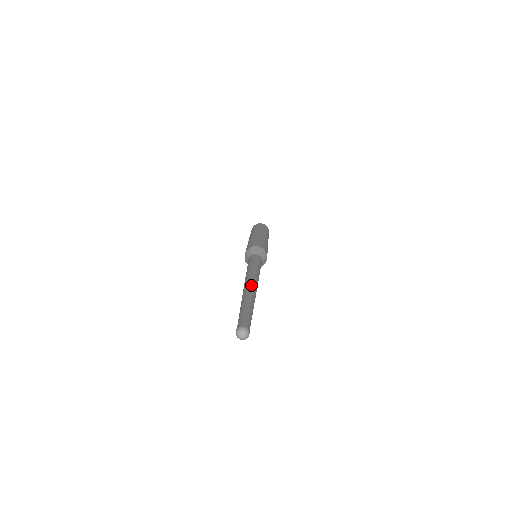
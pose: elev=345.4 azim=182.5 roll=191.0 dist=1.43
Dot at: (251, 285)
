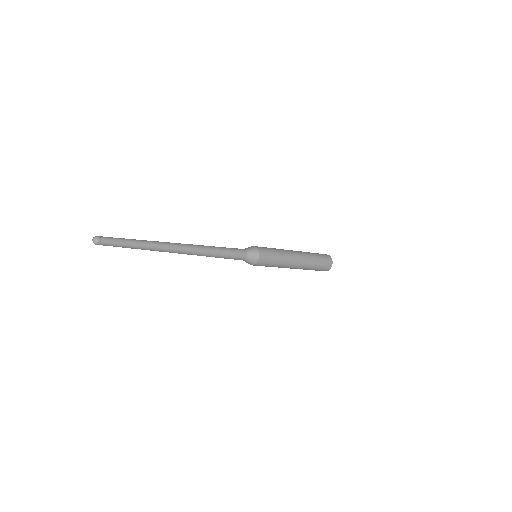
Dot at: (172, 243)
